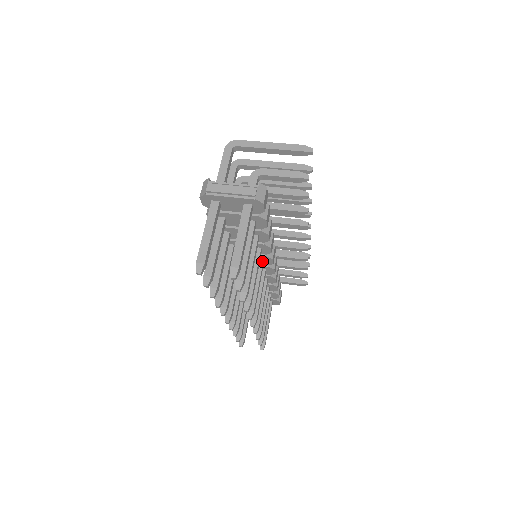
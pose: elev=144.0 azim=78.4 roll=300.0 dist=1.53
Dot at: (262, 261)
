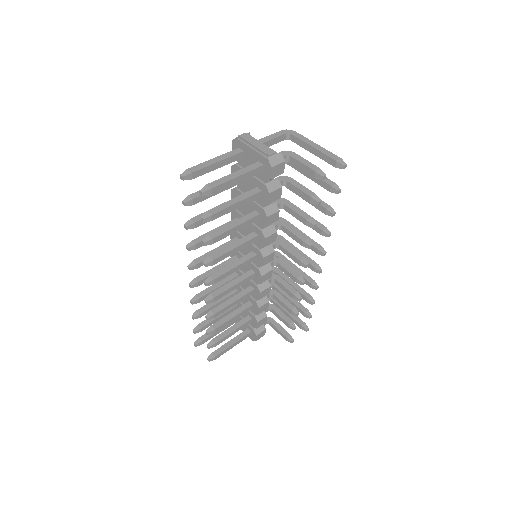
Dot at: (254, 255)
